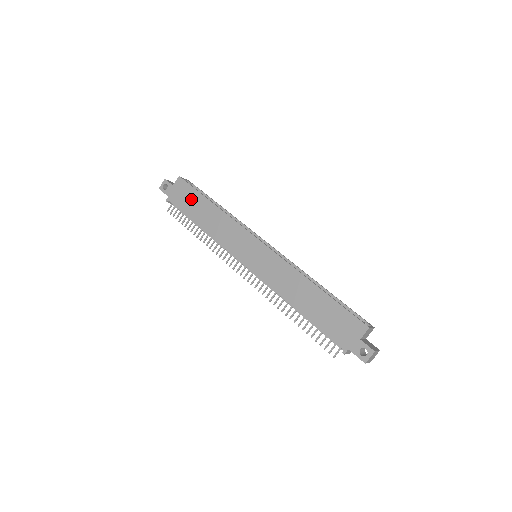
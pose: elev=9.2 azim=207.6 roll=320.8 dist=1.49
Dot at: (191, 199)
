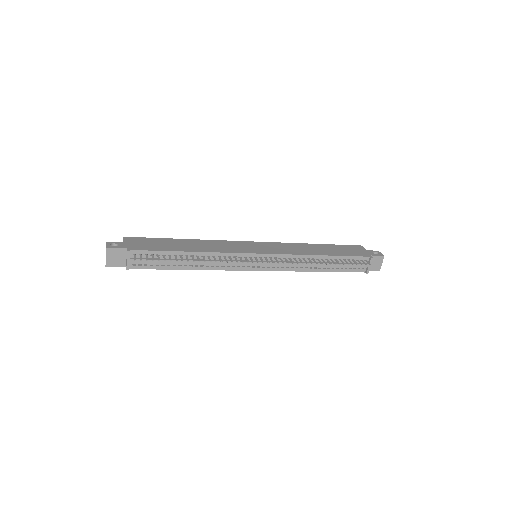
Dot at: (158, 243)
